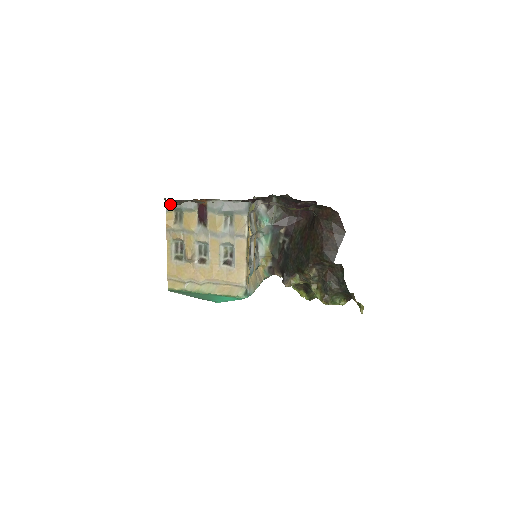
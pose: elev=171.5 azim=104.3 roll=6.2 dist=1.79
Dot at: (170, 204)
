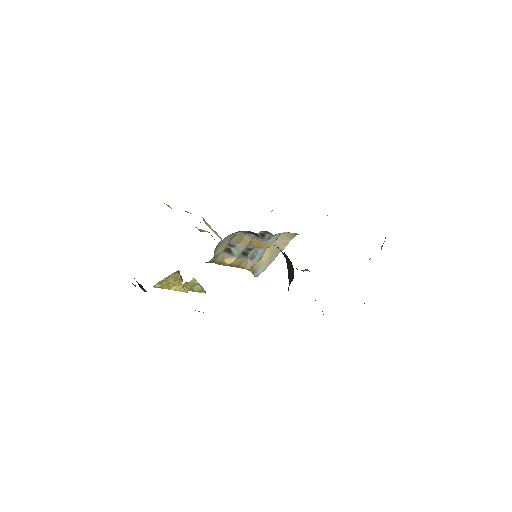
Dot at: occluded
